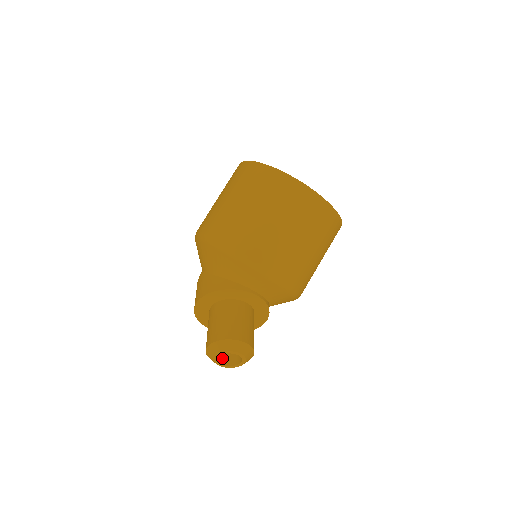
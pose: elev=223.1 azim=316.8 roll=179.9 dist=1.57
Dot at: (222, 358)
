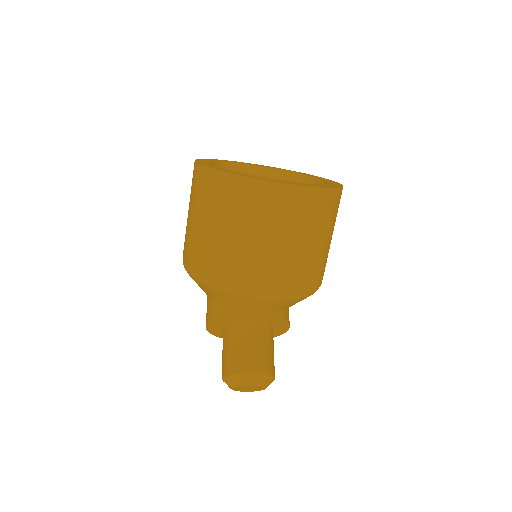
Dot at: occluded
